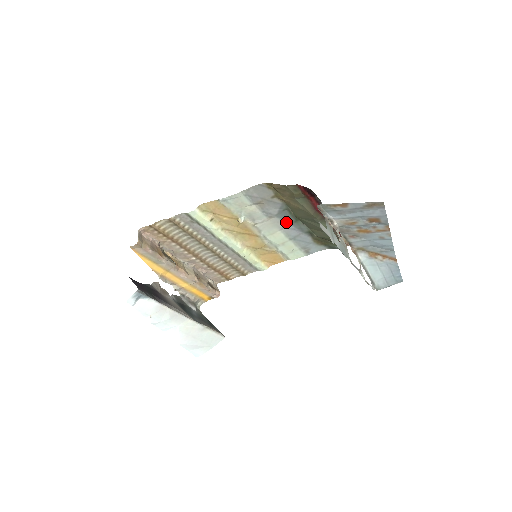
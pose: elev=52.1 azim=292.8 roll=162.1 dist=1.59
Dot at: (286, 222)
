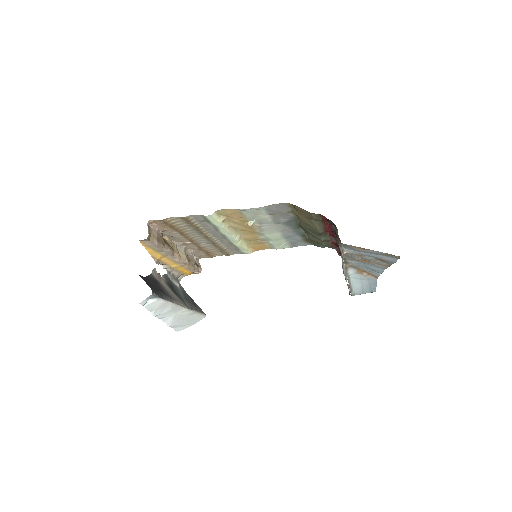
Dot at: (288, 227)
